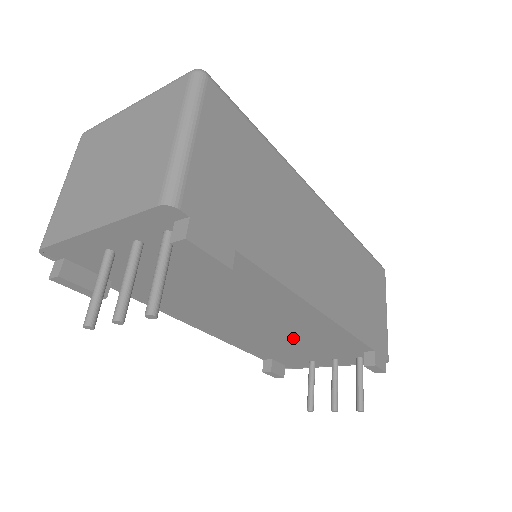
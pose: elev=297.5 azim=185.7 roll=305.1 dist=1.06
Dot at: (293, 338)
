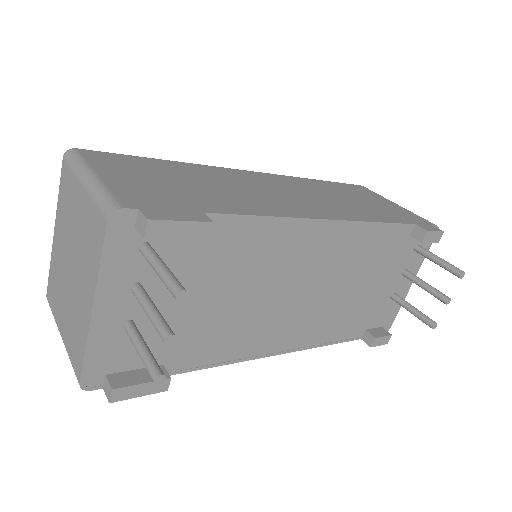
Dot at: (349, 280)
